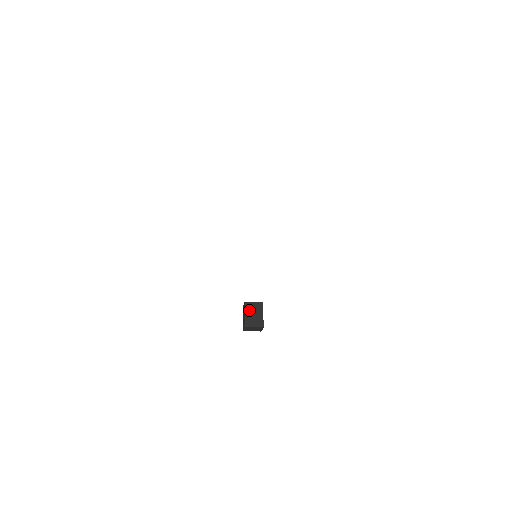
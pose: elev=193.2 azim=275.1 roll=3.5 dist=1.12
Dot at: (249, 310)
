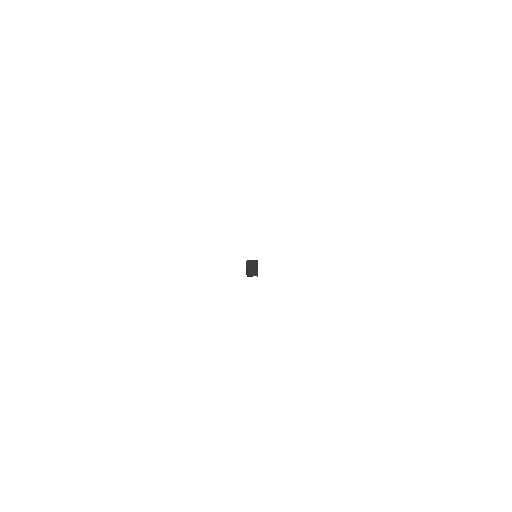
Dot at: occluded
